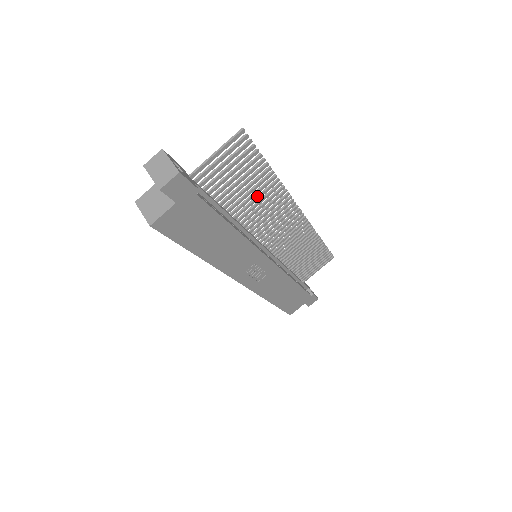
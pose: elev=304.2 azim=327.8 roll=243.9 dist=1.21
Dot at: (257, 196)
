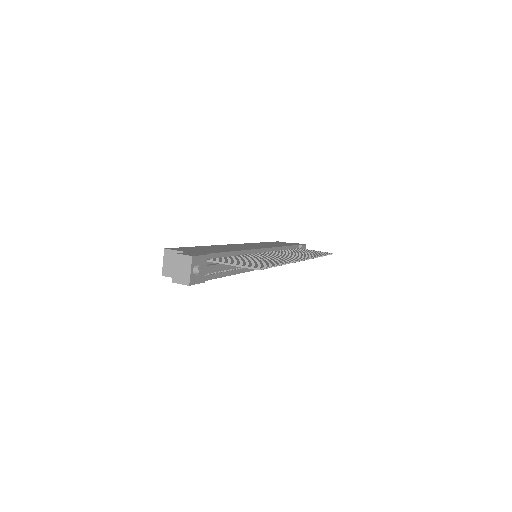
Dot at: (266, 260)
